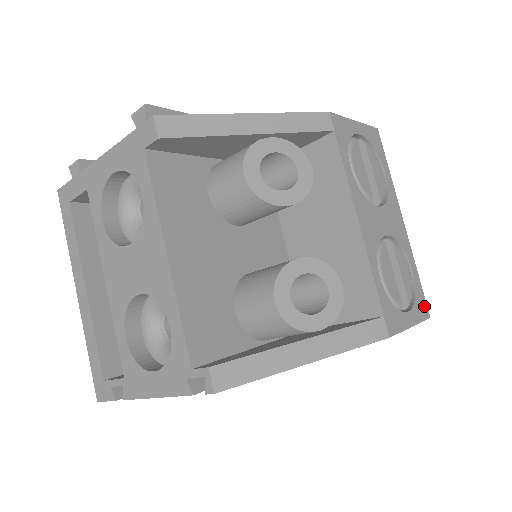
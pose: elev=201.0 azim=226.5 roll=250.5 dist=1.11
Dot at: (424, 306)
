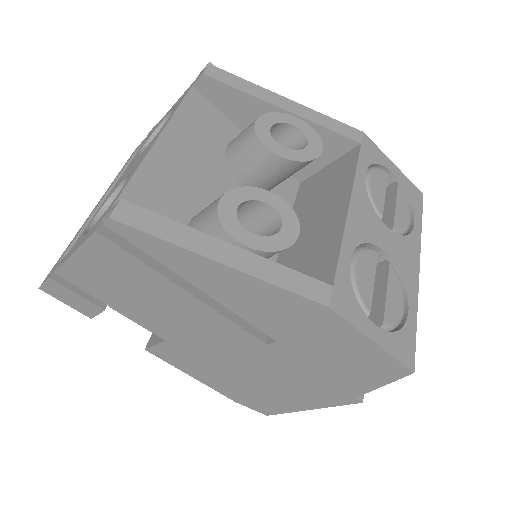
Dot at: (409, 353)
